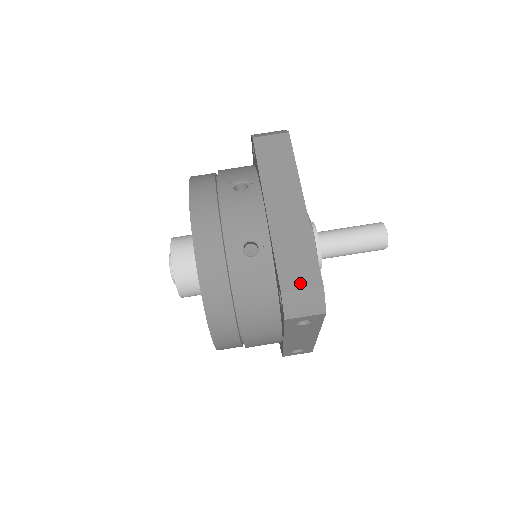
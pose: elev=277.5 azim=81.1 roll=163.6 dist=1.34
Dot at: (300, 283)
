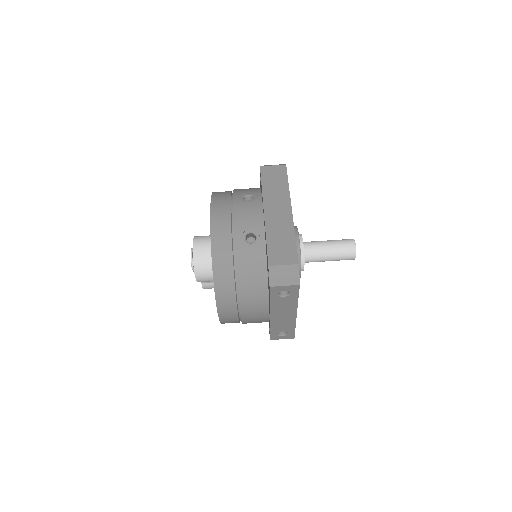
Dot at: (282, 261)
